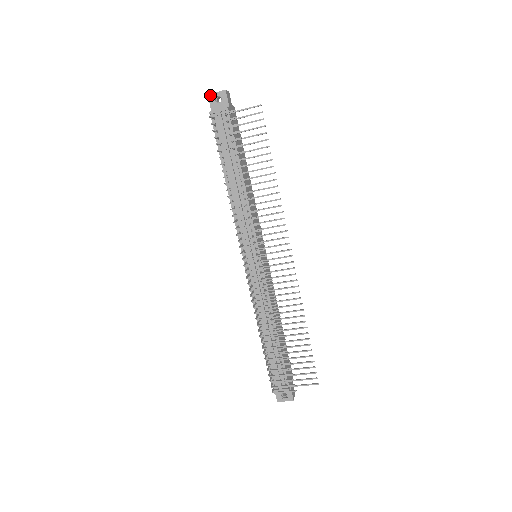
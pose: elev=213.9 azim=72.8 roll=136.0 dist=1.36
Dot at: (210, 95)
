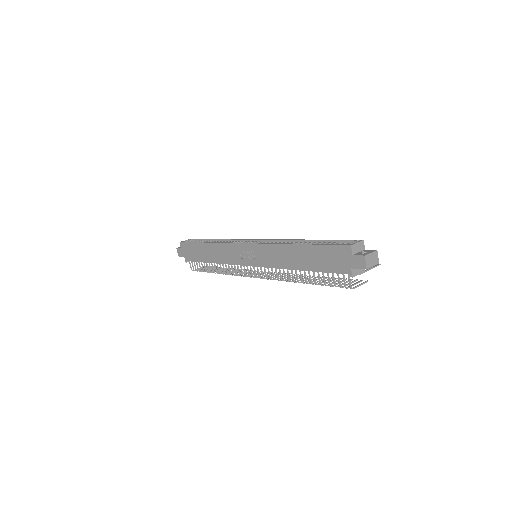
Dot at: occluded
